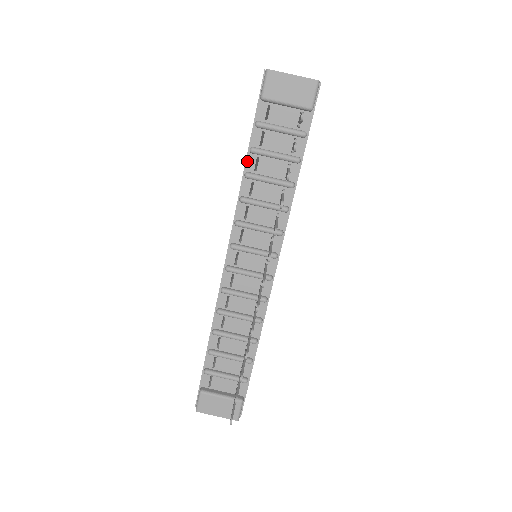
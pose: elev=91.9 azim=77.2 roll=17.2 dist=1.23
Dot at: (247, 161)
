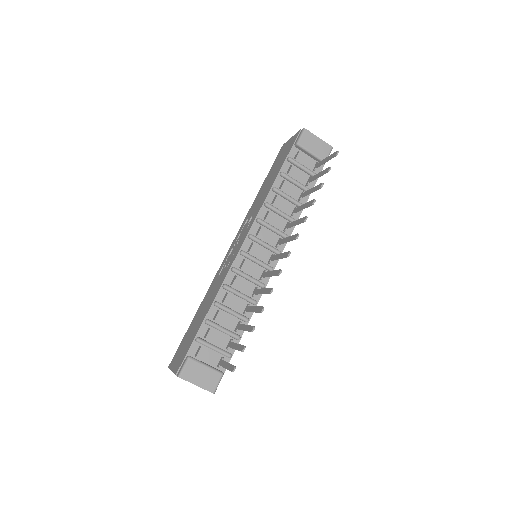
Dot at: (276, 180)
